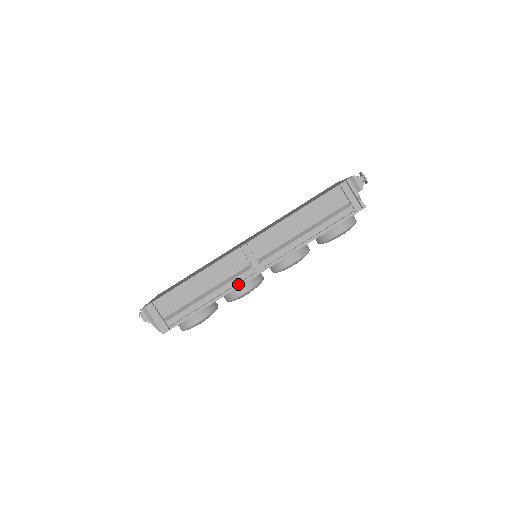
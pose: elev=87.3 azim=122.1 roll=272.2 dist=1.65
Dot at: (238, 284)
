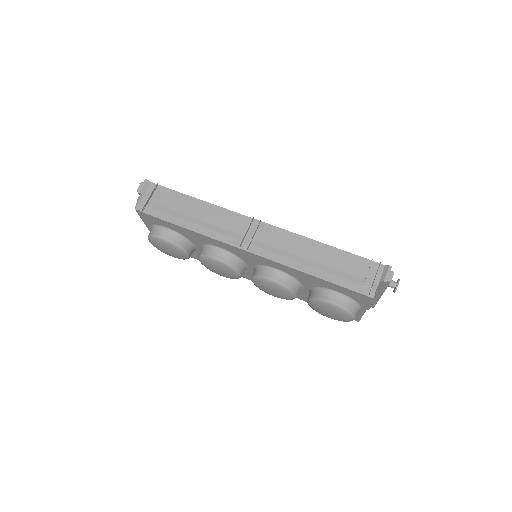
Dot at: (220, 238)
